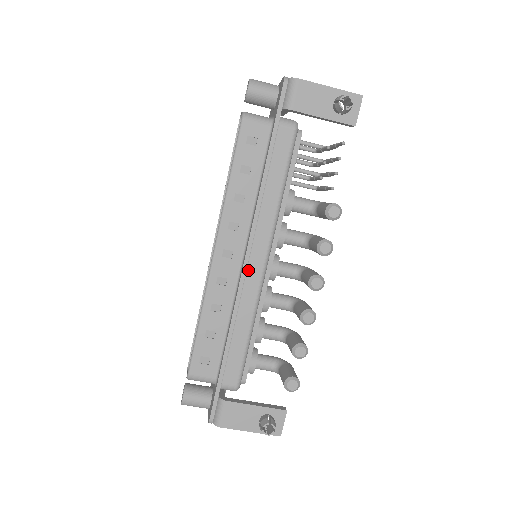
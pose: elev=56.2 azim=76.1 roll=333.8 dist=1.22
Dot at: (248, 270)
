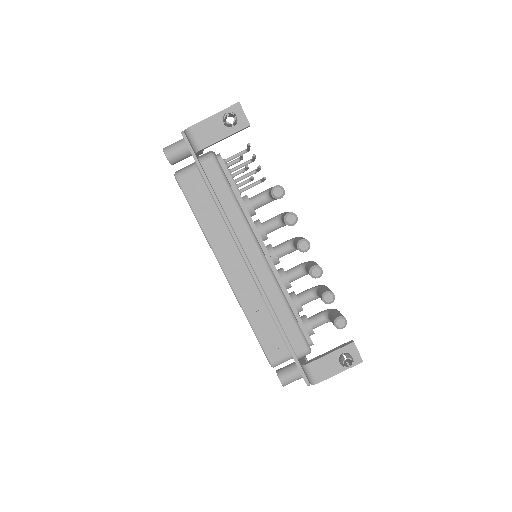
Dot at: (255, 270)
